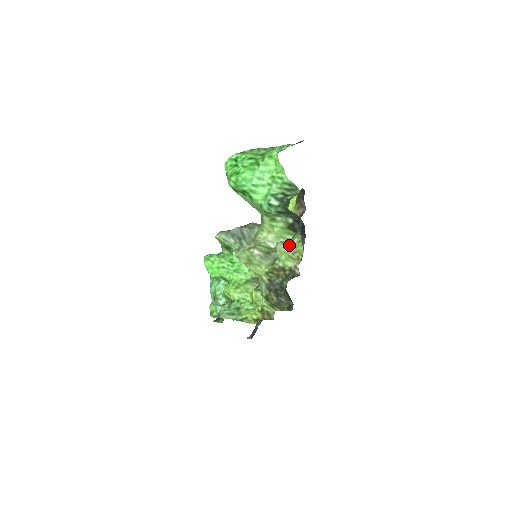
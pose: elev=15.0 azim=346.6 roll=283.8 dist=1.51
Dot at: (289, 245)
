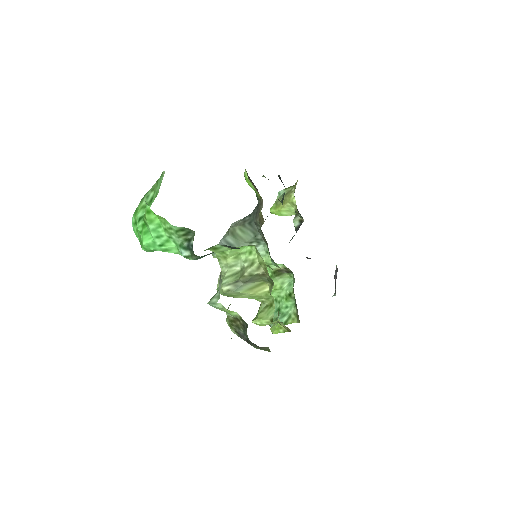
Dot at: (251, 259)
